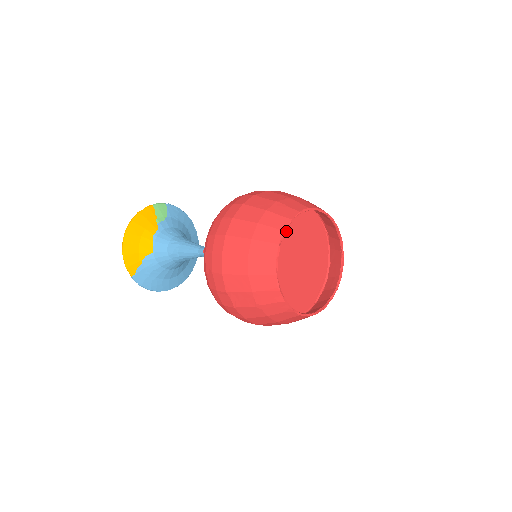
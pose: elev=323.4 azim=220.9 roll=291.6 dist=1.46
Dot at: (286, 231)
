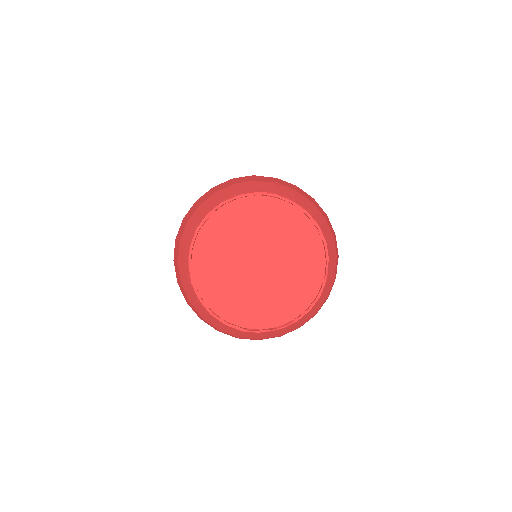
Dot at: (257, 220)
